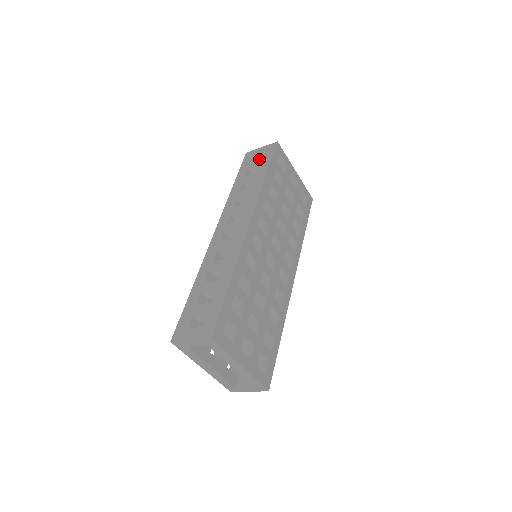
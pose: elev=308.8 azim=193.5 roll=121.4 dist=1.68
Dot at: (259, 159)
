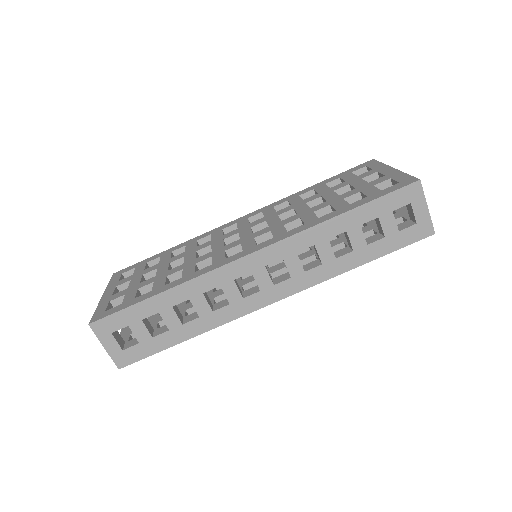
Dot at: occluded
